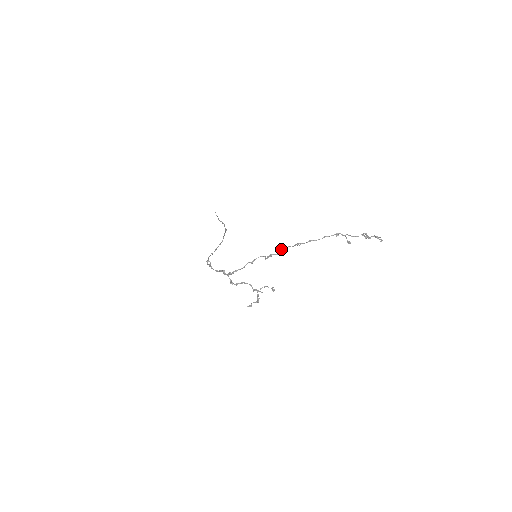
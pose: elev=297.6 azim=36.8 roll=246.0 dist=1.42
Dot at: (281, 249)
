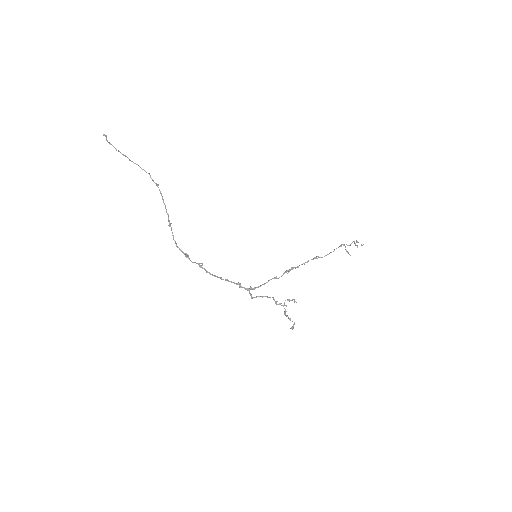
Dot at: (304, 264)
